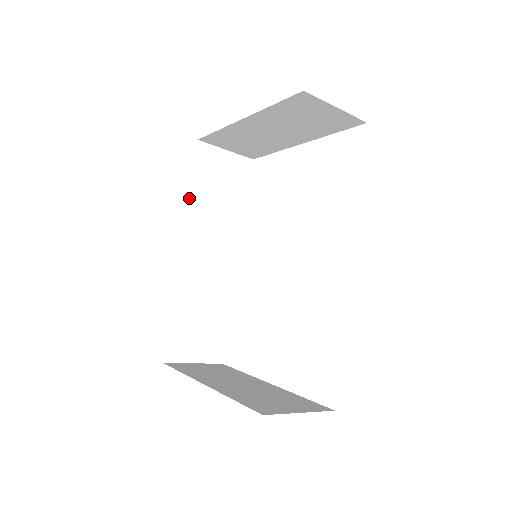
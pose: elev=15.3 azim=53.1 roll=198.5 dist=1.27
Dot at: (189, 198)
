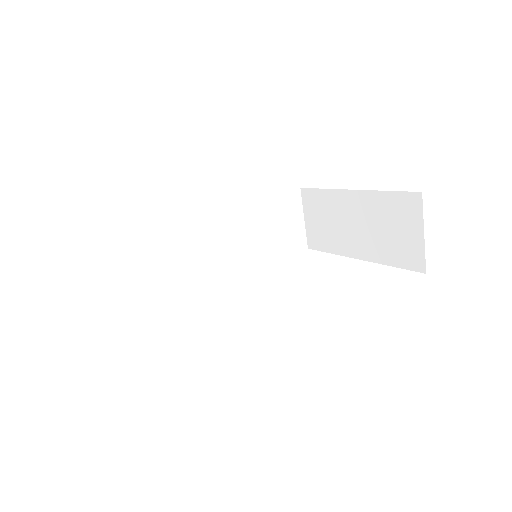
Dot at: (254, 200)
